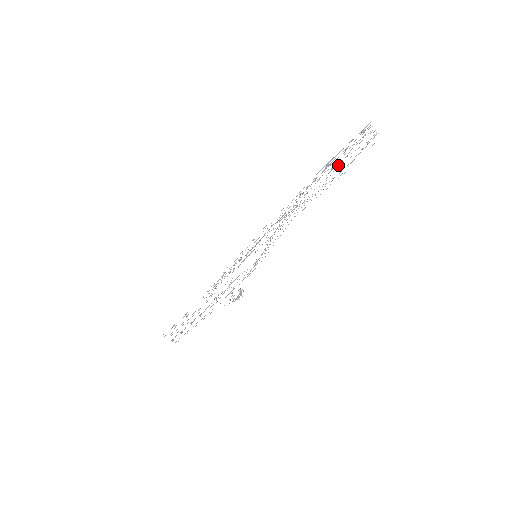
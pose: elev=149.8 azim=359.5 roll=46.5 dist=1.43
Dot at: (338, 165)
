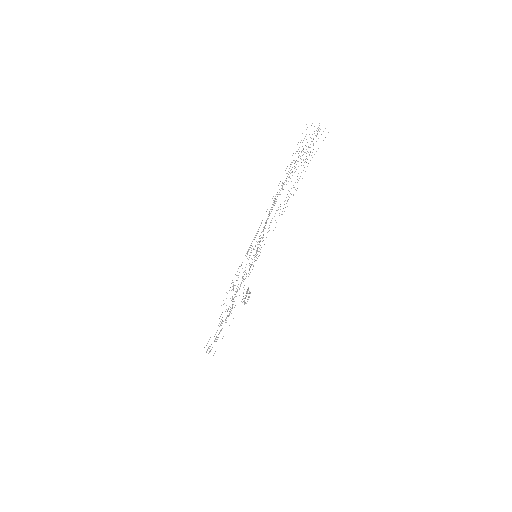
Dot at: occluded
